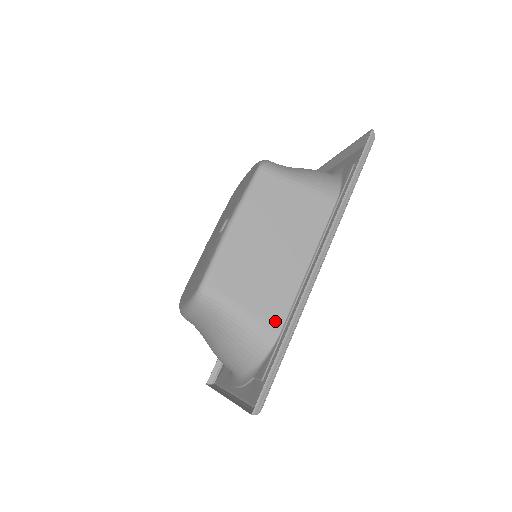
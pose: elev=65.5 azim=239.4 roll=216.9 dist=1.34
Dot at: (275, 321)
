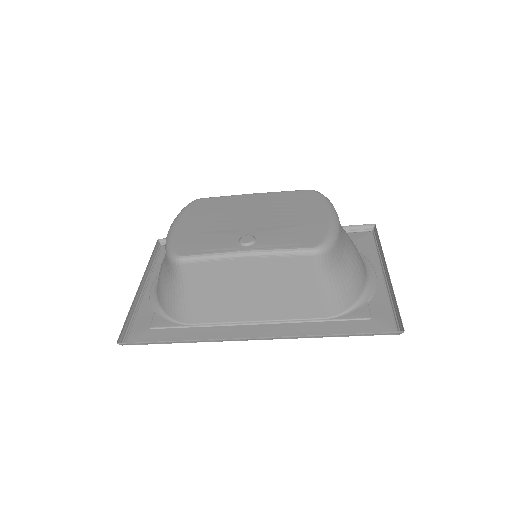
Dot at: (196, 318)
